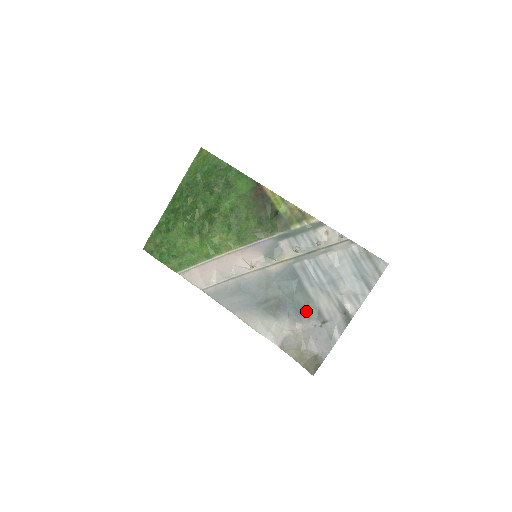
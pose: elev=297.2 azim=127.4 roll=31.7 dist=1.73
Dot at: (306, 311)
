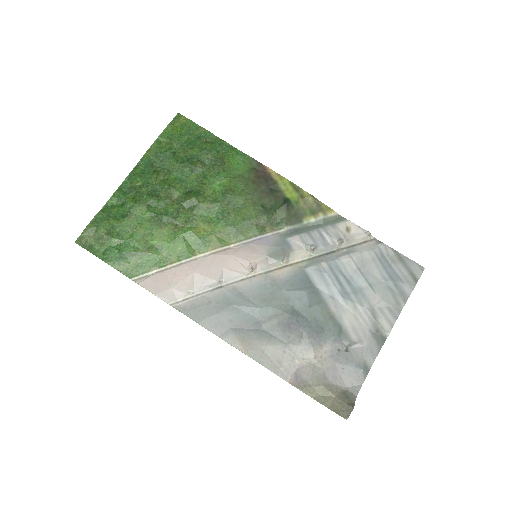
Dot at: (326, 330)
